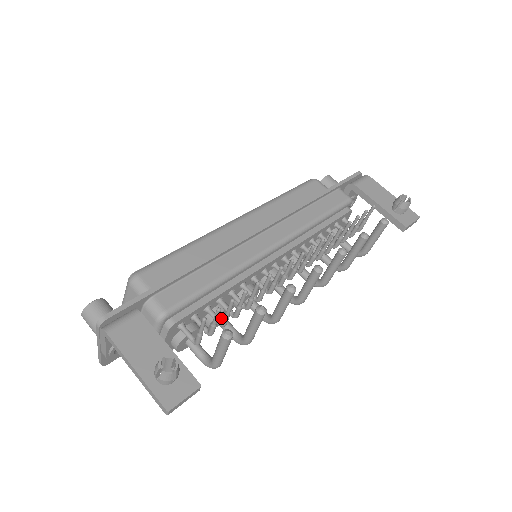
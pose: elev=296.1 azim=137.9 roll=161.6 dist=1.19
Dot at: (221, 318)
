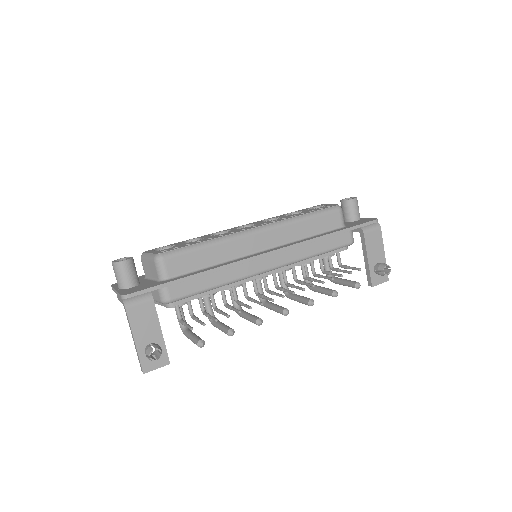
Dot at: occluded
